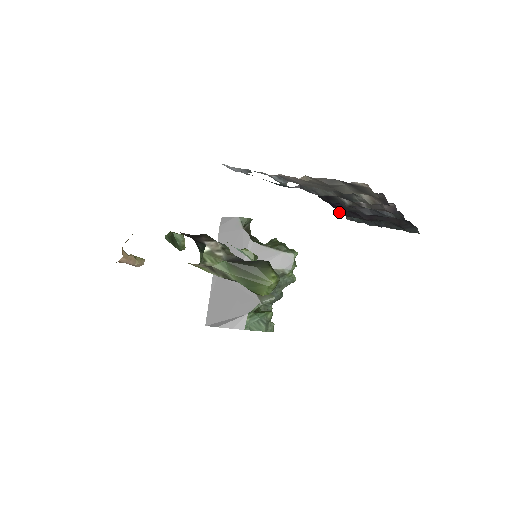
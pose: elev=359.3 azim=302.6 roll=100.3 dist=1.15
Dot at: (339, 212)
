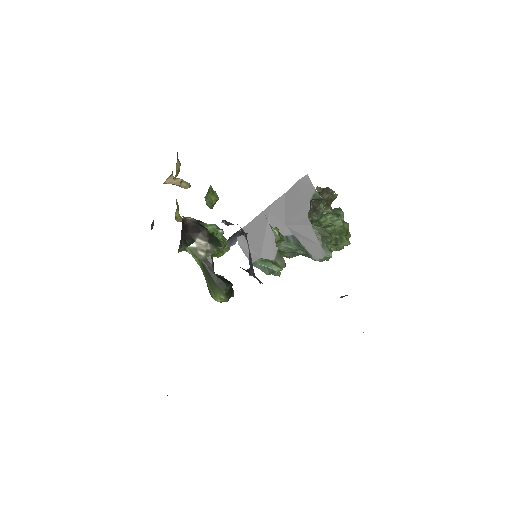
Dot at: occluded
